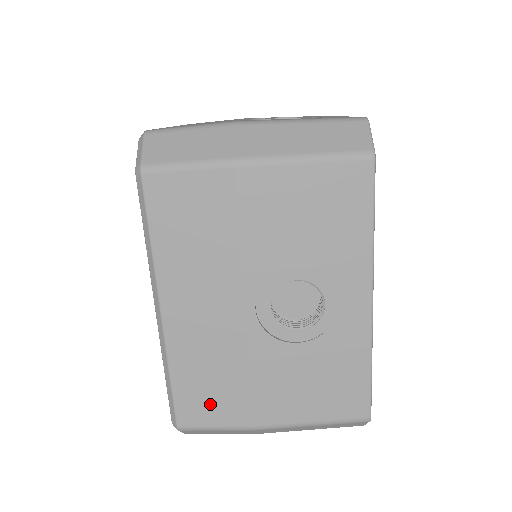
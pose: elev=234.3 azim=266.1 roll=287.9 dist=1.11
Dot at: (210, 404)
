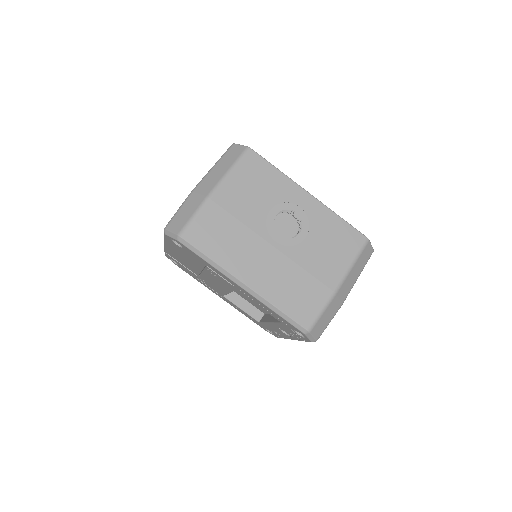
Dot at: (307, 303)
